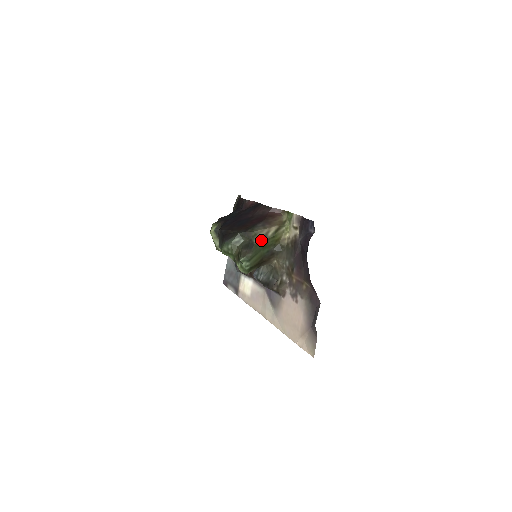
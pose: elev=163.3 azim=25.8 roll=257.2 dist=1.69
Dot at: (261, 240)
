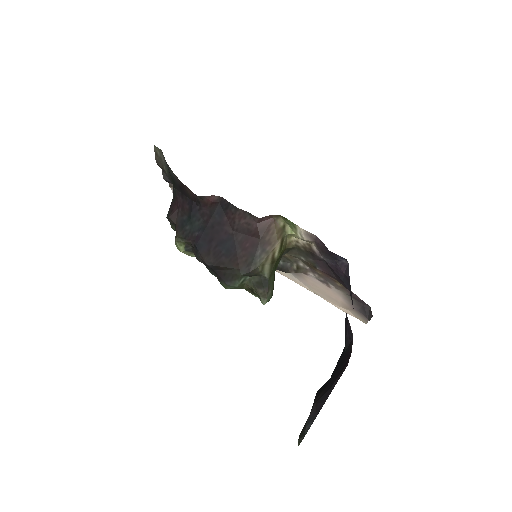
Dot at: (271, 268)
